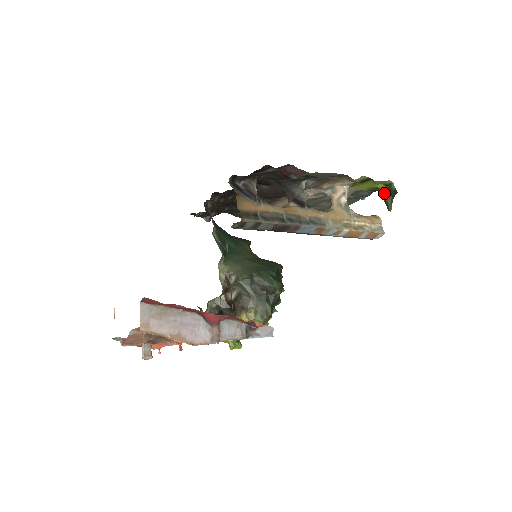
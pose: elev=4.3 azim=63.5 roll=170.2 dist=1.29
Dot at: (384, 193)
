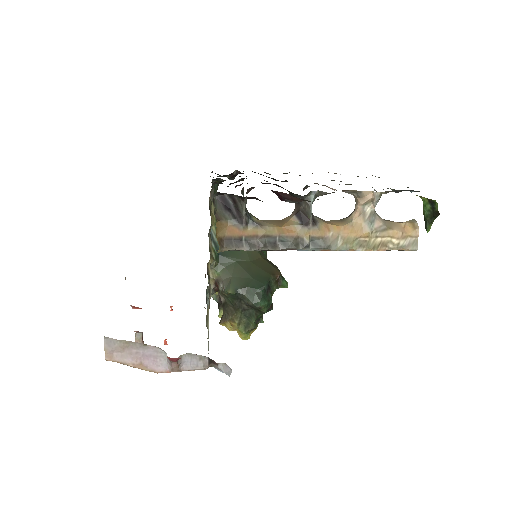
Dot at: (425, 209)
